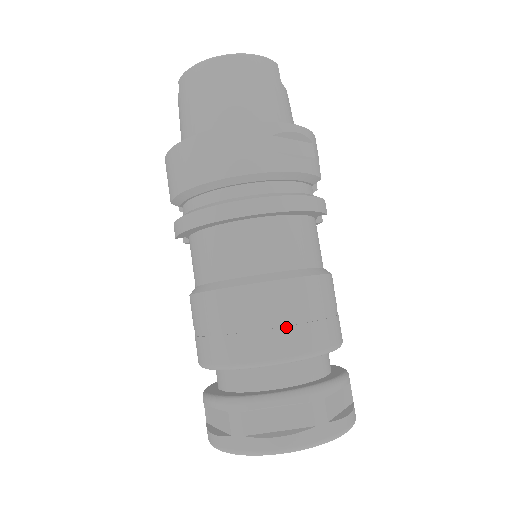
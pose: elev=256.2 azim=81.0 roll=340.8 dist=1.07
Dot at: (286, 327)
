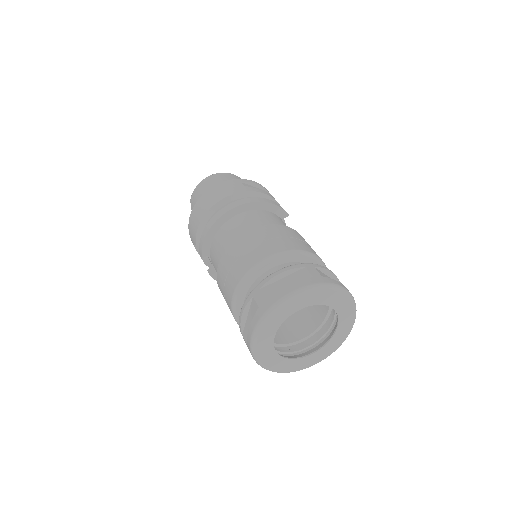
Dot at: (275, 241)
